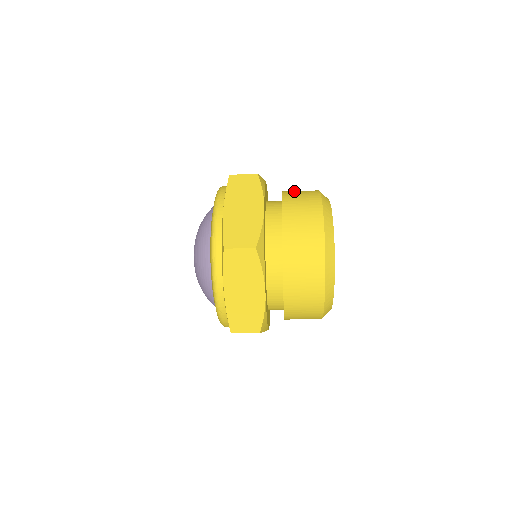
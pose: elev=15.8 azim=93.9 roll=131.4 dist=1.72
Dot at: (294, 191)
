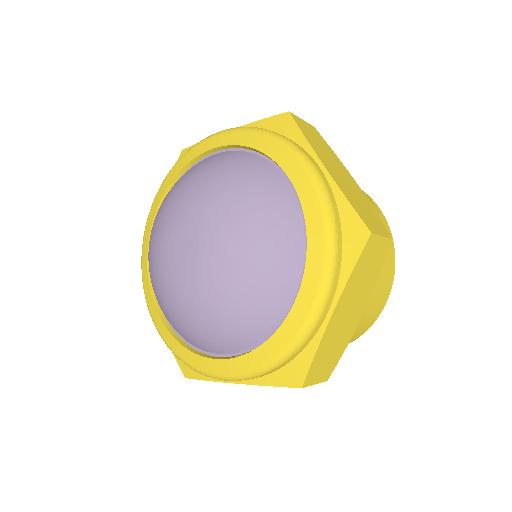
Dot at: occluded
